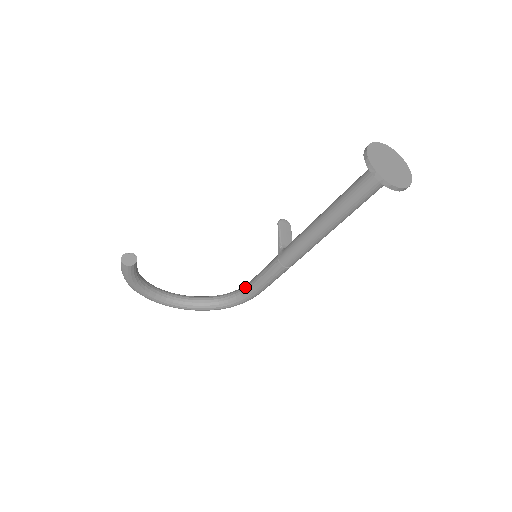
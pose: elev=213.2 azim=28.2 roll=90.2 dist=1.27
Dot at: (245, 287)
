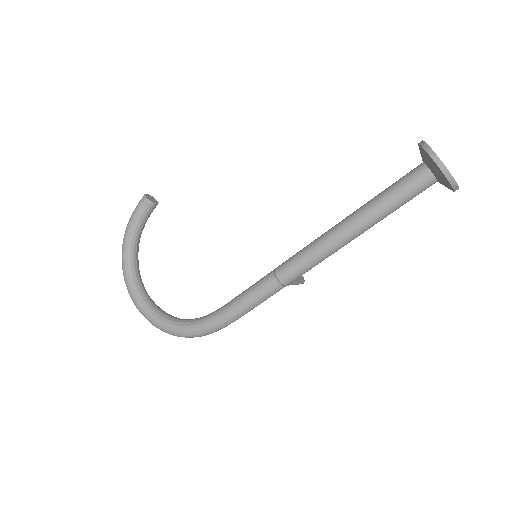
Dot at: (216, 310)
